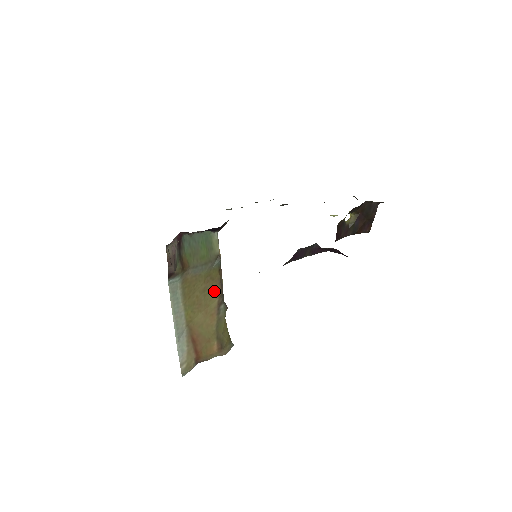
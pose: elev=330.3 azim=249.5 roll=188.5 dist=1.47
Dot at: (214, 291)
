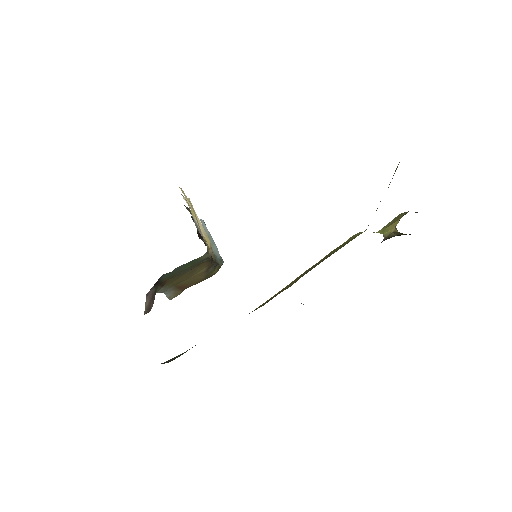
Dot at: (202, 266)
